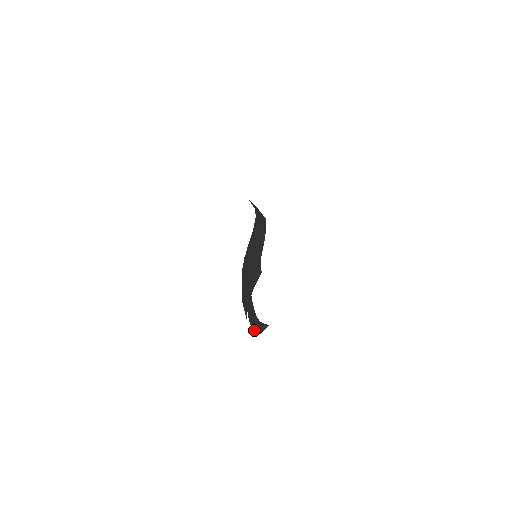
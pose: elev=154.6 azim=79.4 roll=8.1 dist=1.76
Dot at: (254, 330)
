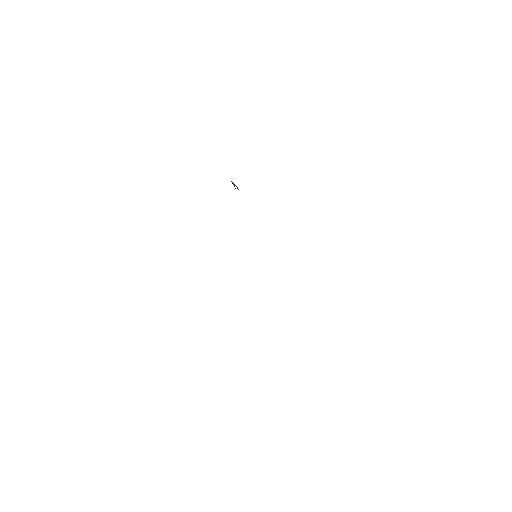
Dot at: occluded
